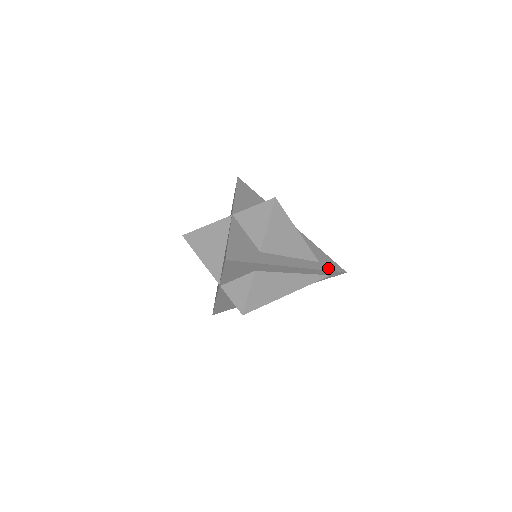
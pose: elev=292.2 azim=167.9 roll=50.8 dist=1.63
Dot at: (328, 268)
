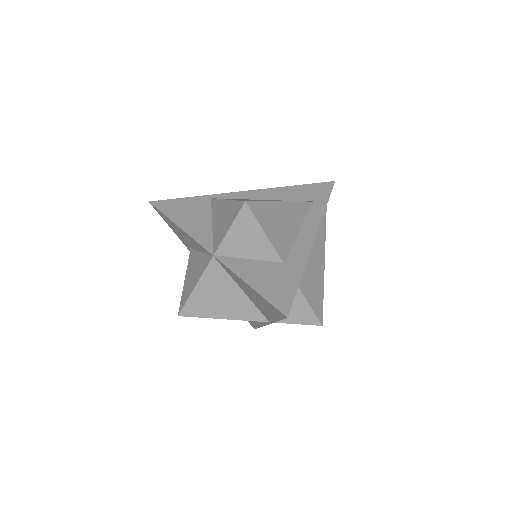
Dot at: (325, 198)
